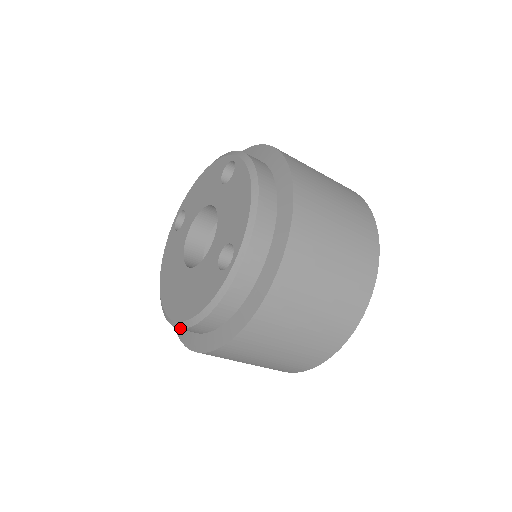
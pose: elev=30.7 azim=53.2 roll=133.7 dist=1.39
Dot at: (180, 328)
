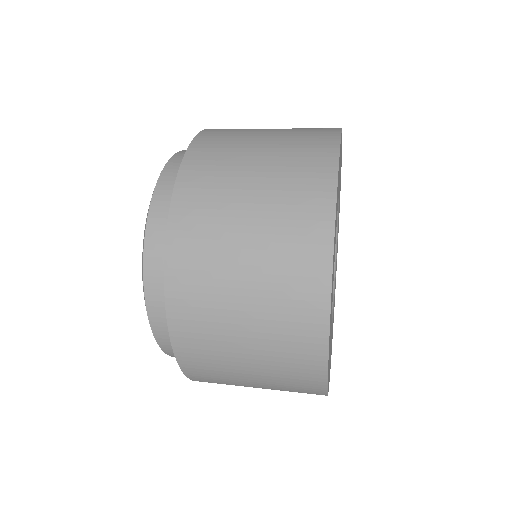
Dot at: (171, 356)
